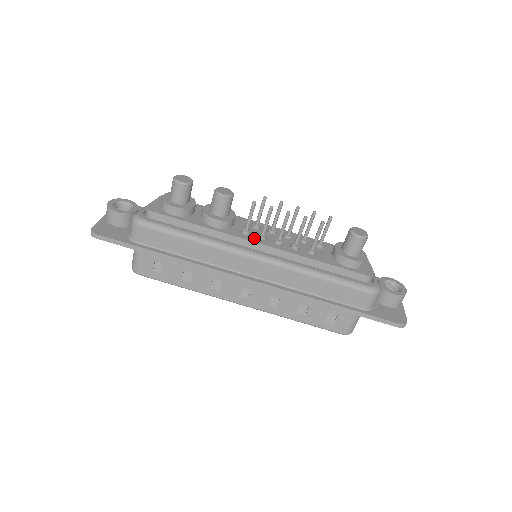
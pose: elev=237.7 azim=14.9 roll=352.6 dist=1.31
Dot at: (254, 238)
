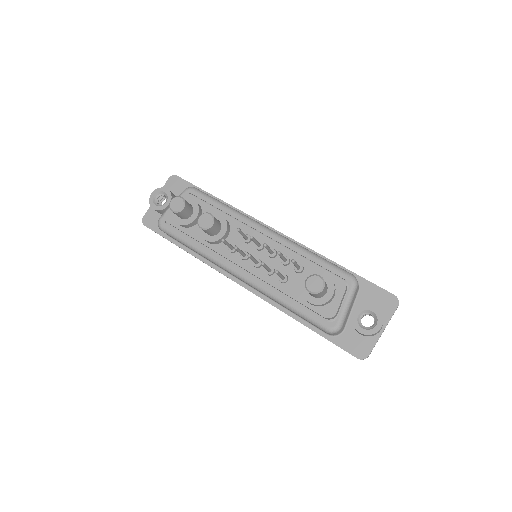
Dot at: (237, 257)
